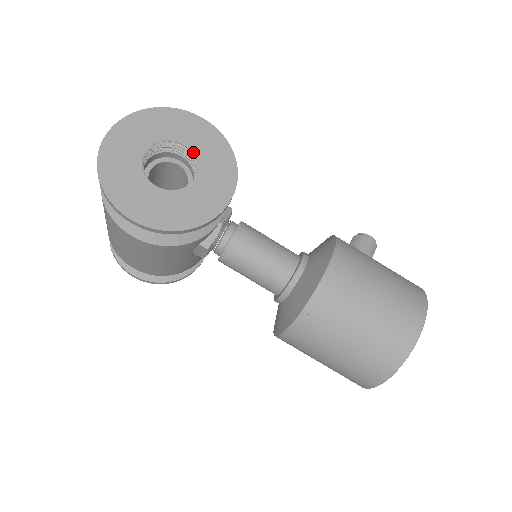
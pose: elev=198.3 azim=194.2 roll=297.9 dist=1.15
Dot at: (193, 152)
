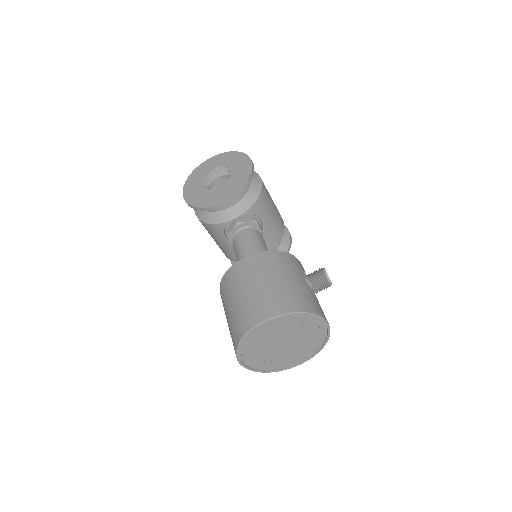
Dot at: (232, 174)
